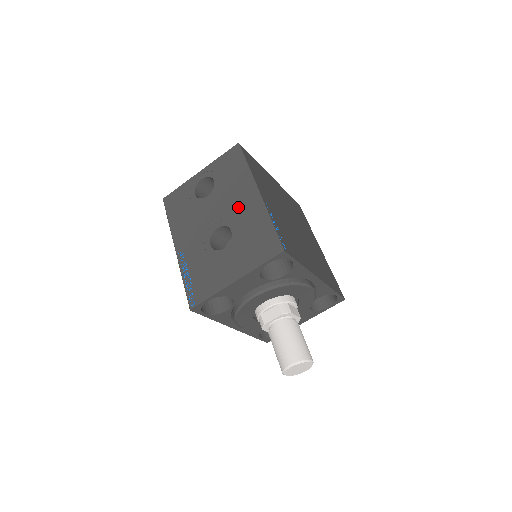
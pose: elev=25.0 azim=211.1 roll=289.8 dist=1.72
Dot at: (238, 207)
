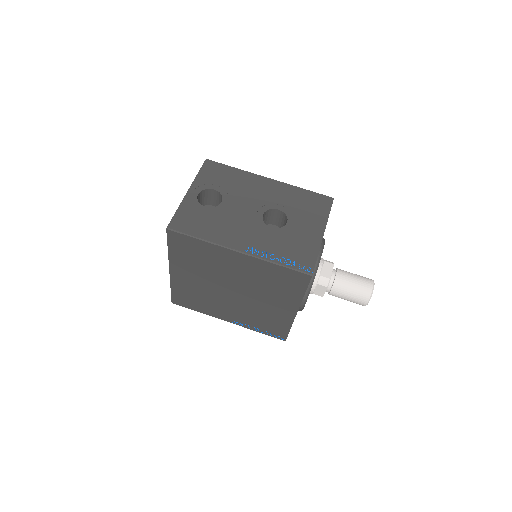
Dot at: (264, 194)
